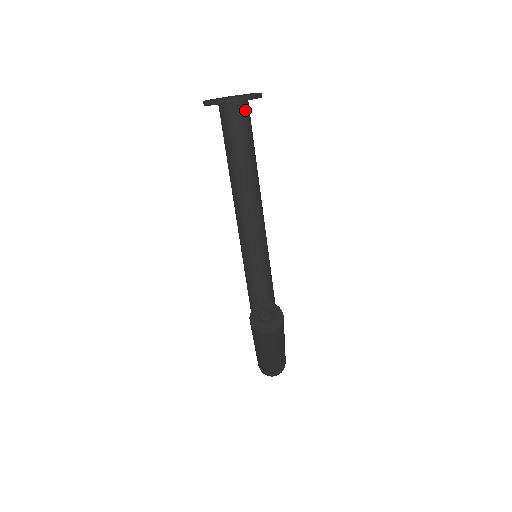
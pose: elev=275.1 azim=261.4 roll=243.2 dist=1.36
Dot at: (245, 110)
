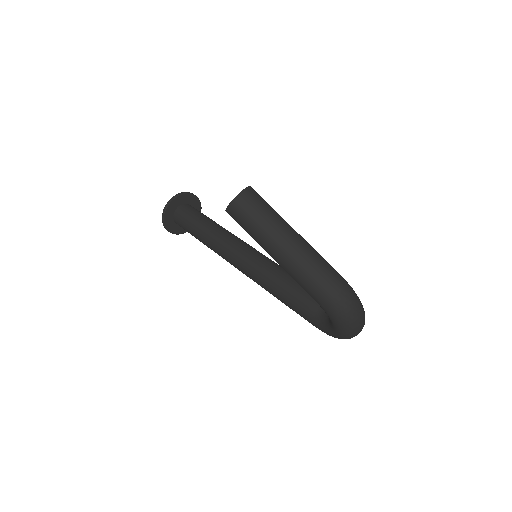
Dot at: (190, 207)
